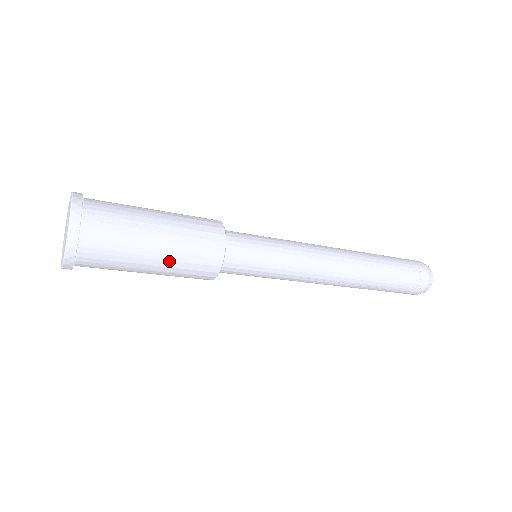
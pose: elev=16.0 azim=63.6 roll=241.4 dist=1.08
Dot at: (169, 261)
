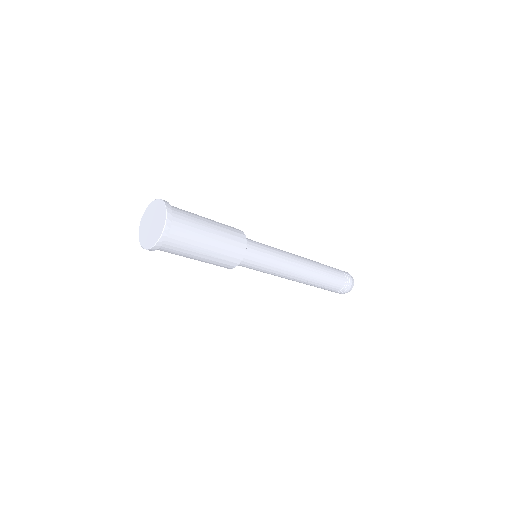
Dot at: (219, 231)
